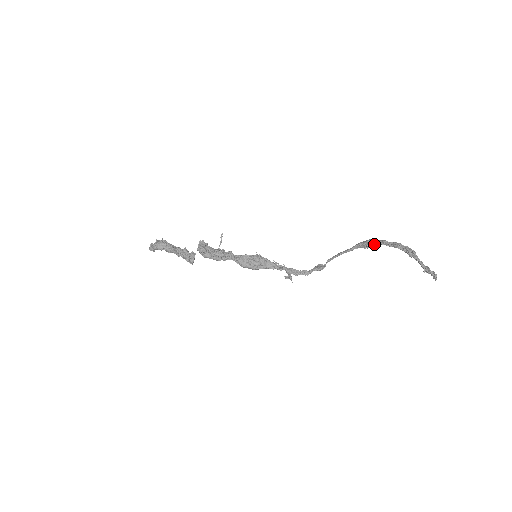
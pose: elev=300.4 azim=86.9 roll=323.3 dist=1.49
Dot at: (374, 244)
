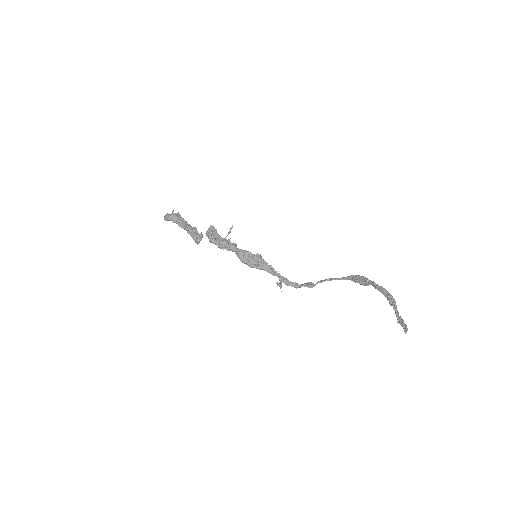
Dot at: (363, 281)
